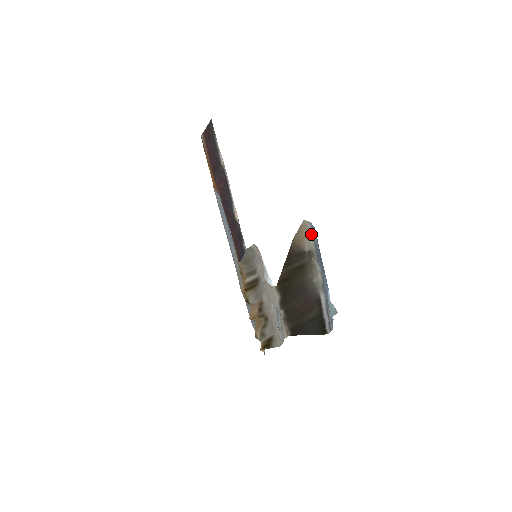
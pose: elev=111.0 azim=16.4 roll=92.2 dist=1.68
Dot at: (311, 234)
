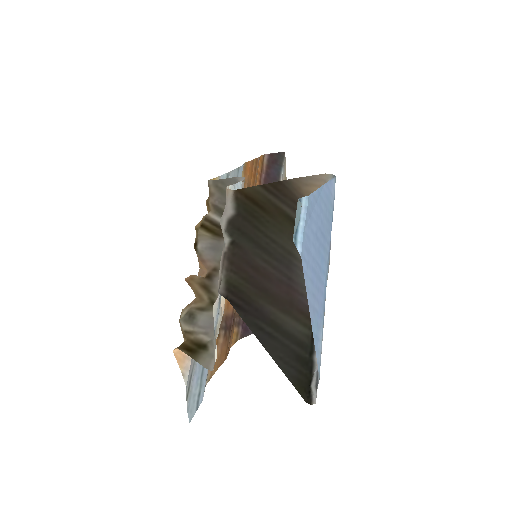
Dot at: occluded
